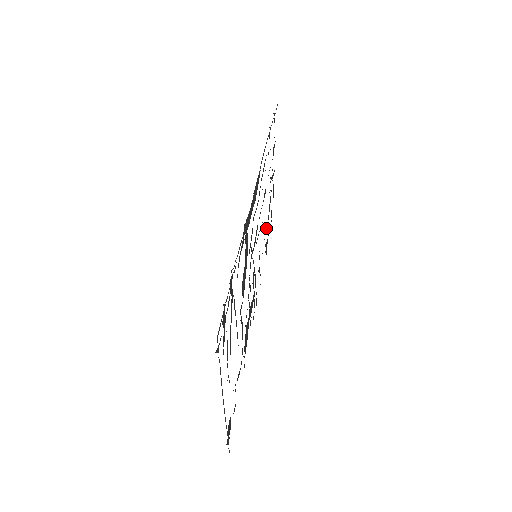
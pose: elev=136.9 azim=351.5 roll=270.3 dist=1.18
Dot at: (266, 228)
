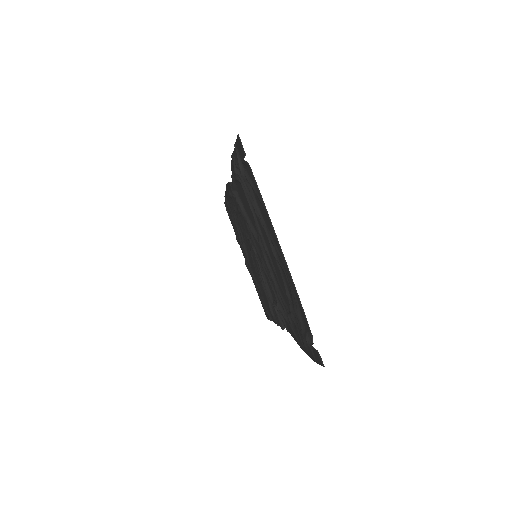
Dot at: (258, 283)
